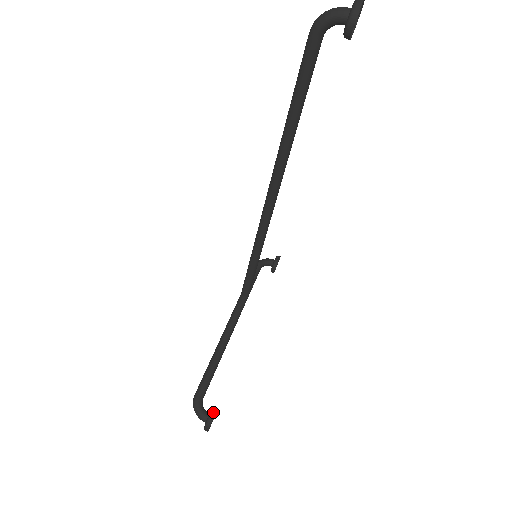
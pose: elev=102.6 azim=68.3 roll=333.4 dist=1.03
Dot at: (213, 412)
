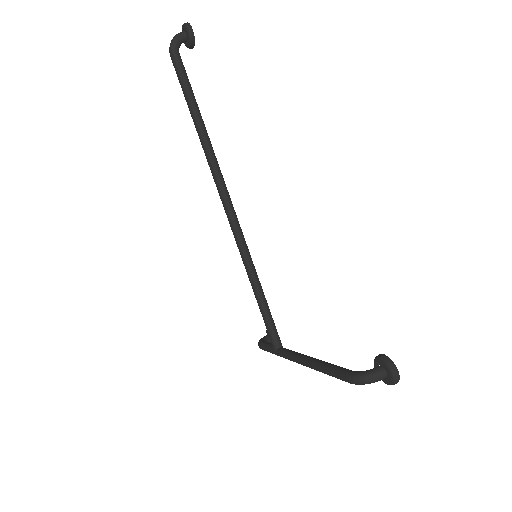
Dot at: (378, 355)
